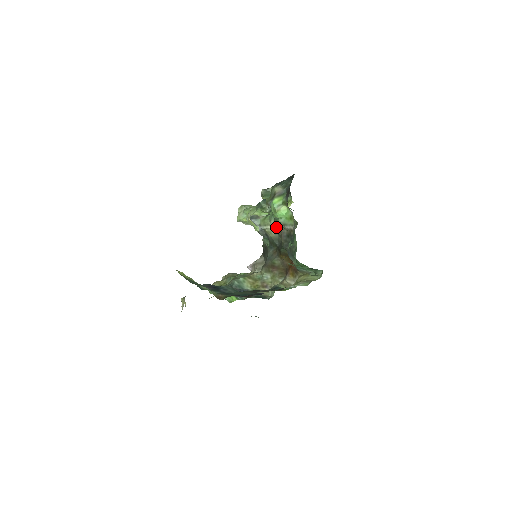
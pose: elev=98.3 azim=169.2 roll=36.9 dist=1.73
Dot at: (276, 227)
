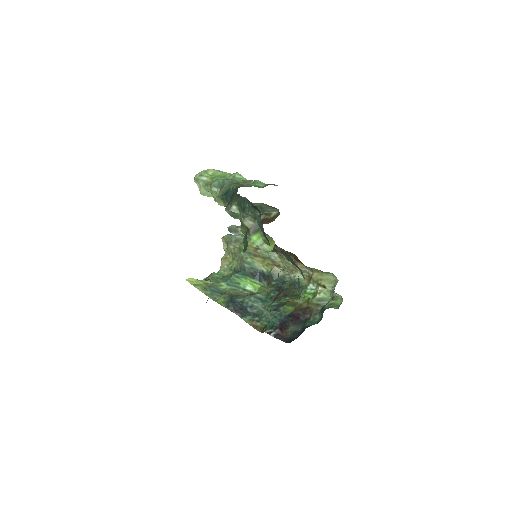
Dot at: occluded
